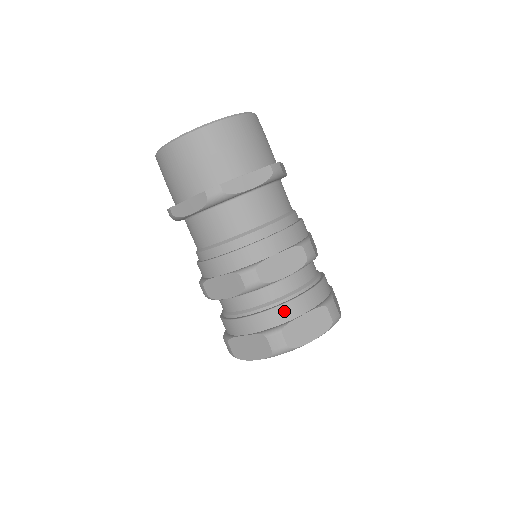
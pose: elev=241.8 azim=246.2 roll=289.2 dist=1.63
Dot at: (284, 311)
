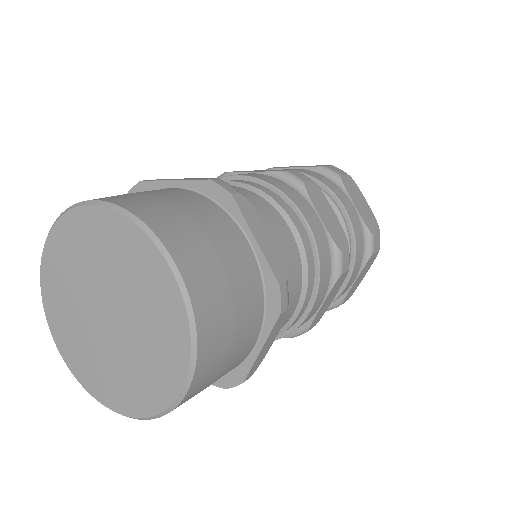
Dot at: occluded
